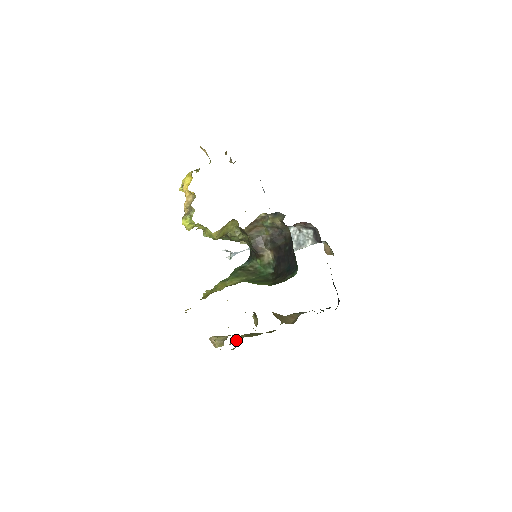
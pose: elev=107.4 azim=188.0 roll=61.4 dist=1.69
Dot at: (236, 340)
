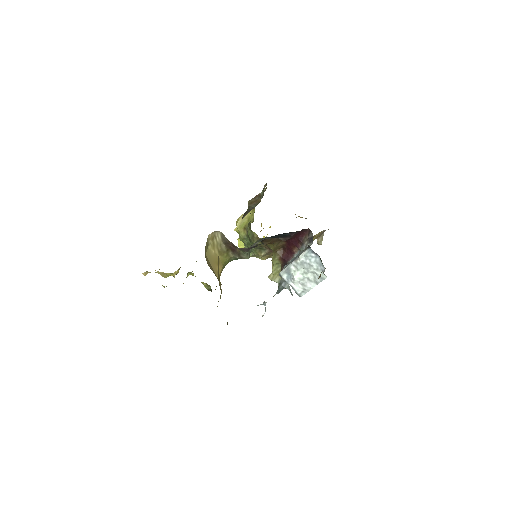
Dot at: occluded
